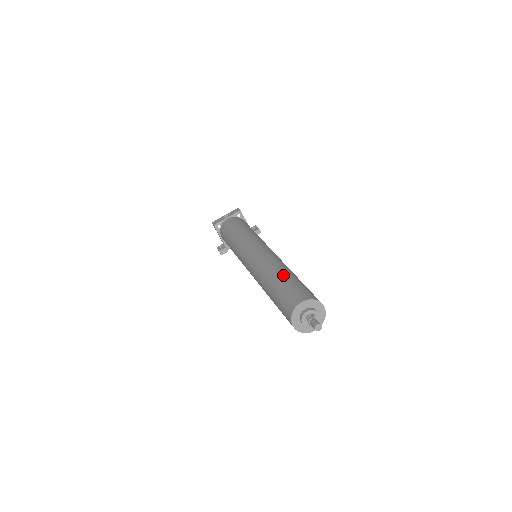
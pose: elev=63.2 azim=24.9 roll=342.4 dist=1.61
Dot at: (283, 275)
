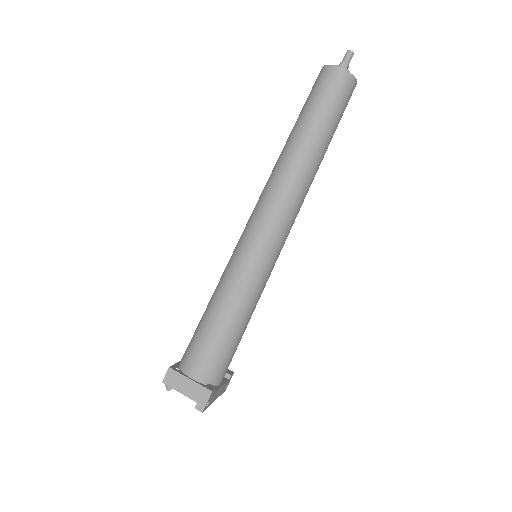
Dot at: occluded
